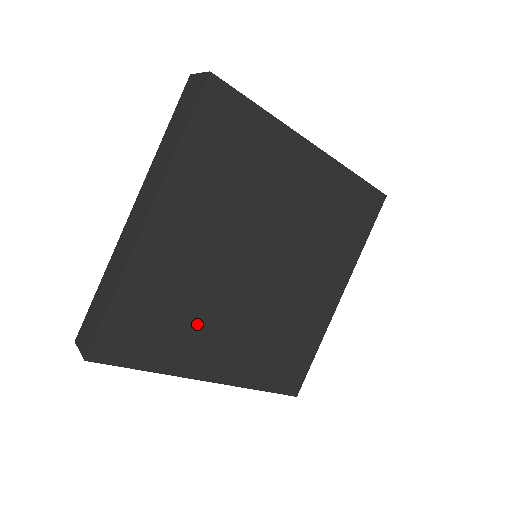
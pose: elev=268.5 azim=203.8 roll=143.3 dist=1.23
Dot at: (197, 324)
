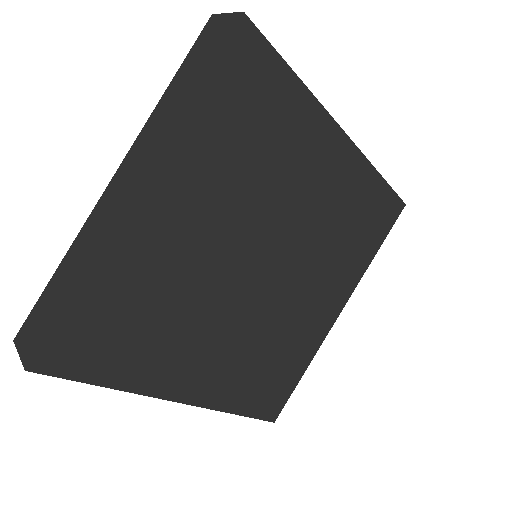
Dot at: (177, 333)
